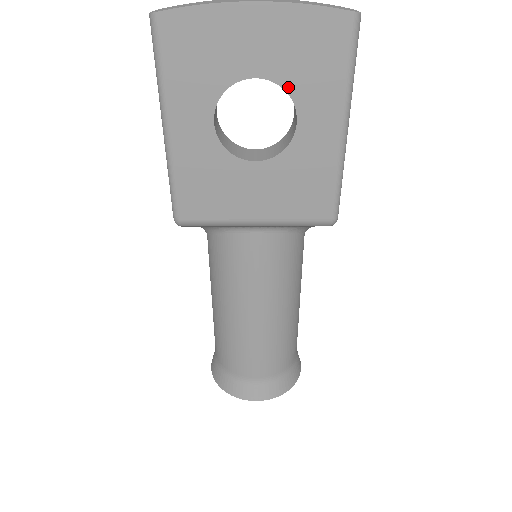
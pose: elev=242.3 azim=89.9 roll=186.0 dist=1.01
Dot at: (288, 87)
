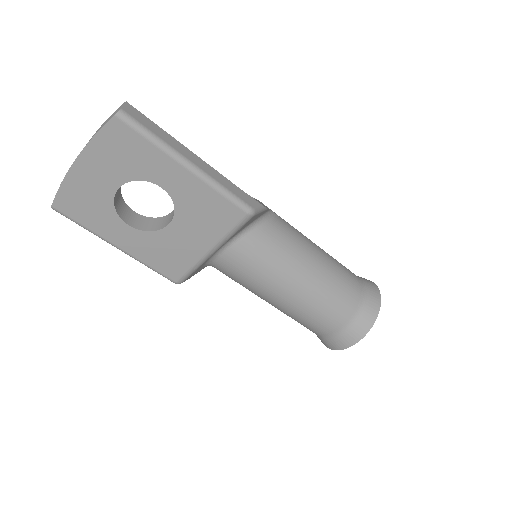
Dot at: (136, 178)
